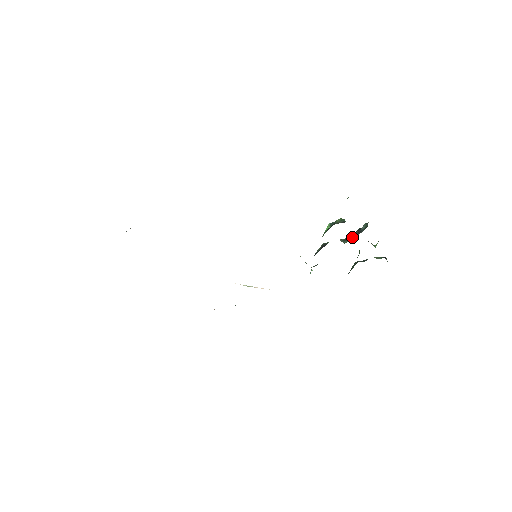
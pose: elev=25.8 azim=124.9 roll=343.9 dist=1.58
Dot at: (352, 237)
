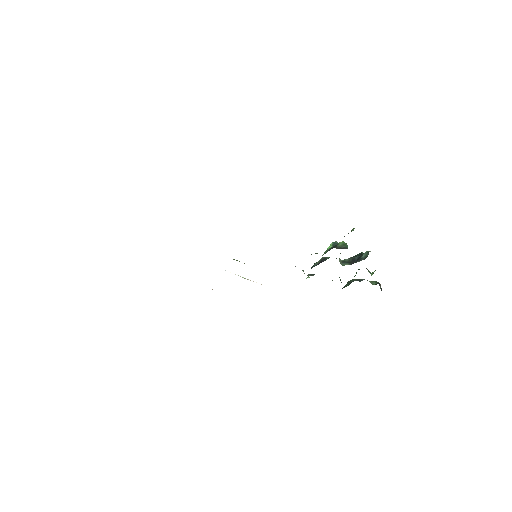
Dot at: (351, 261)
